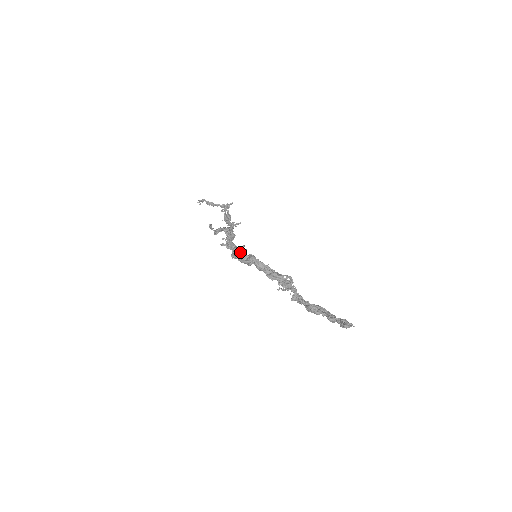
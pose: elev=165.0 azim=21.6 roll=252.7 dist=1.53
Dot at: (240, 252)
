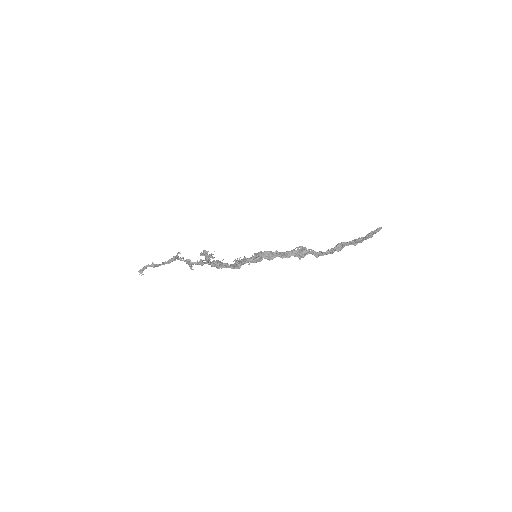
Dot at: (242, 260)
